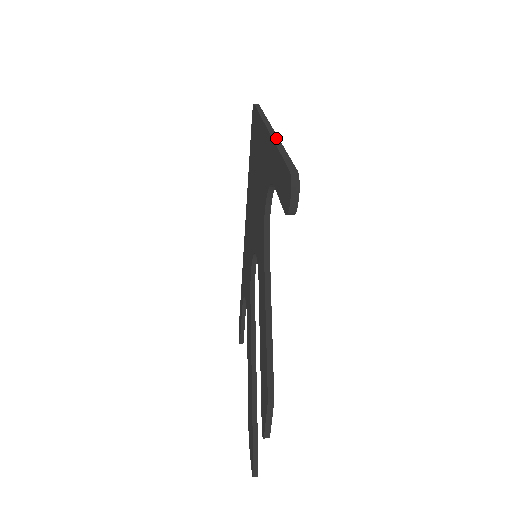
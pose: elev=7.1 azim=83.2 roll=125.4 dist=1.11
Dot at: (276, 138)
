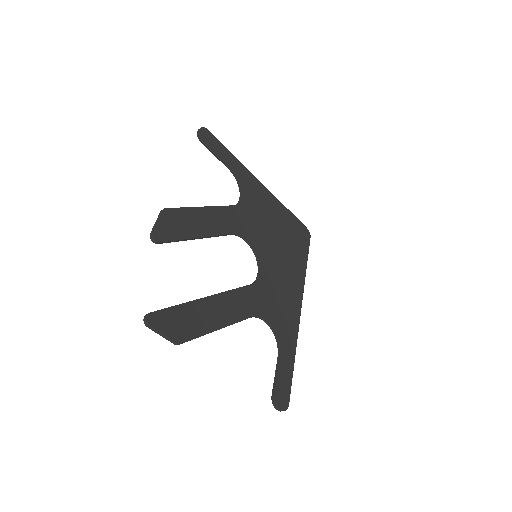
Dot at: (245, 168)
